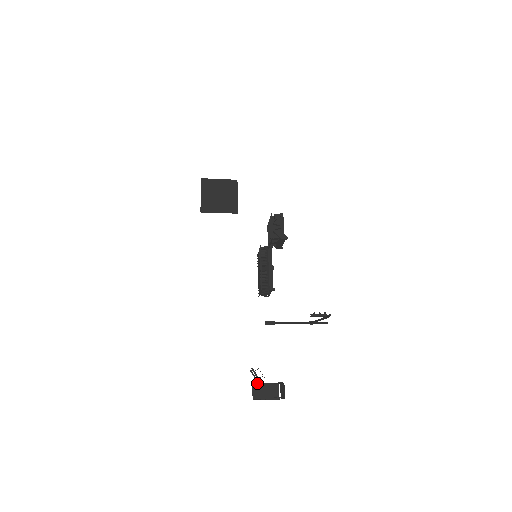
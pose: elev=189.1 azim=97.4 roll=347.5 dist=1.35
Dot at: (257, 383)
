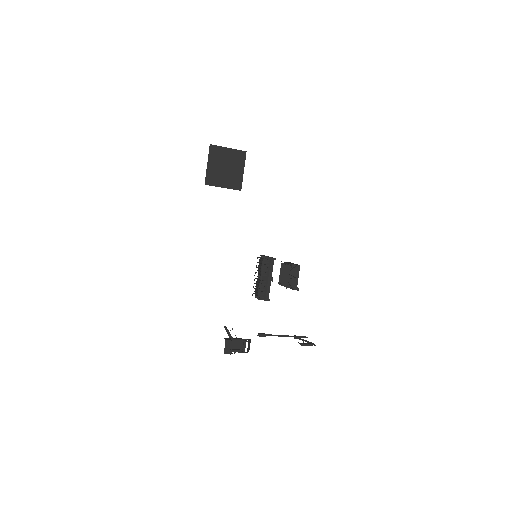
Dot at: (229, 341)
